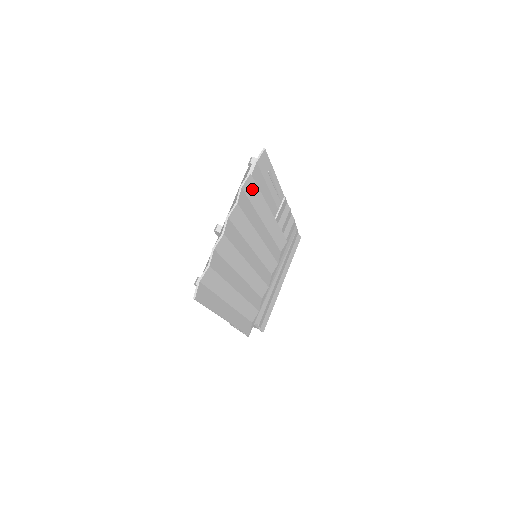
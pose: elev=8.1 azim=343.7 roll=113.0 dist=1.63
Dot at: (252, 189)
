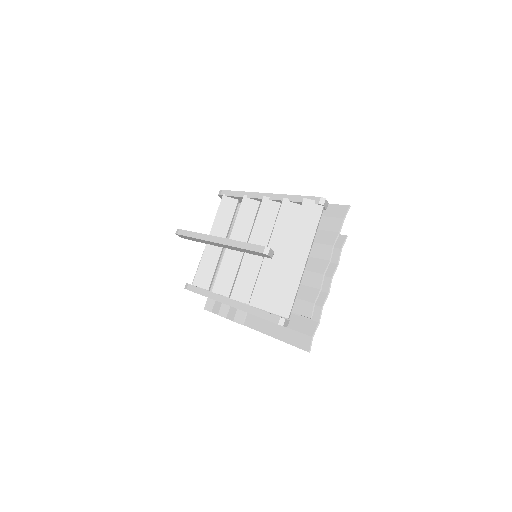
Dot at: occluded
